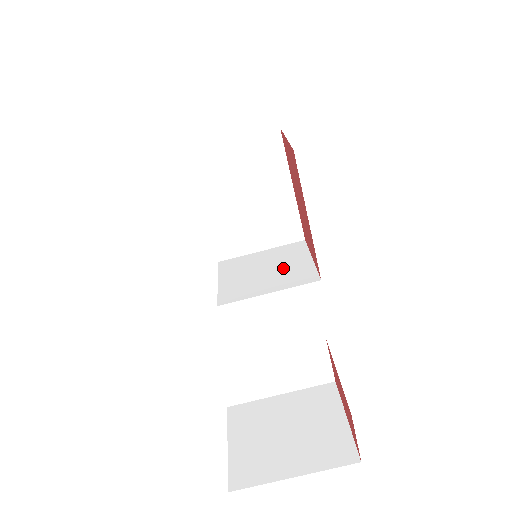
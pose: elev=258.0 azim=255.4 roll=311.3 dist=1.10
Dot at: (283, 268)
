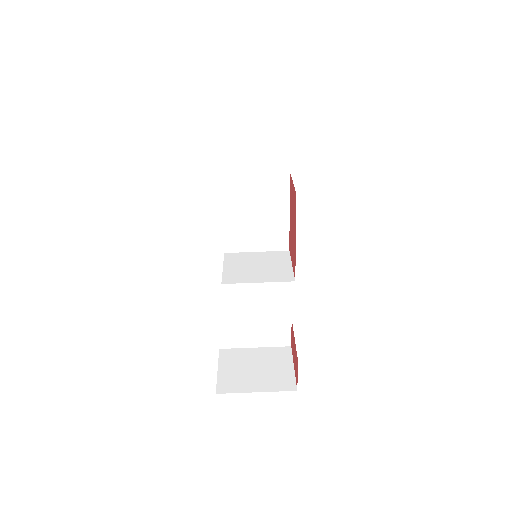
Dot at: (271, 267)
